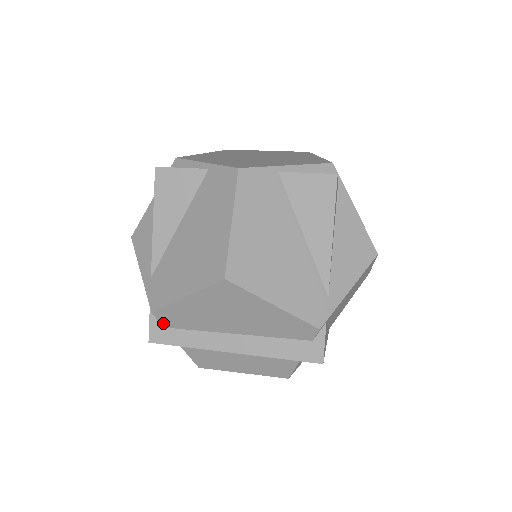
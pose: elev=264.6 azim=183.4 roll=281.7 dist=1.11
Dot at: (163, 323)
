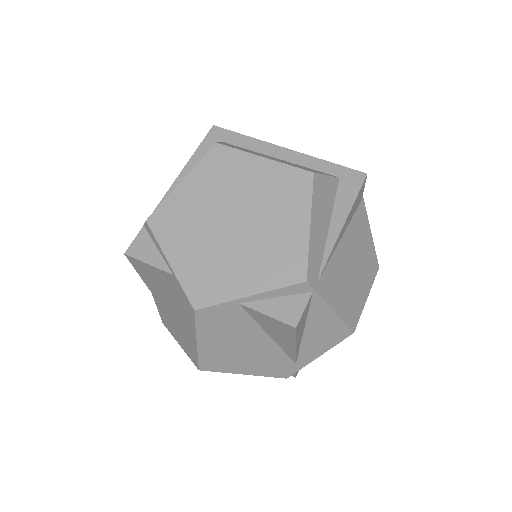
Dot at: occluded
